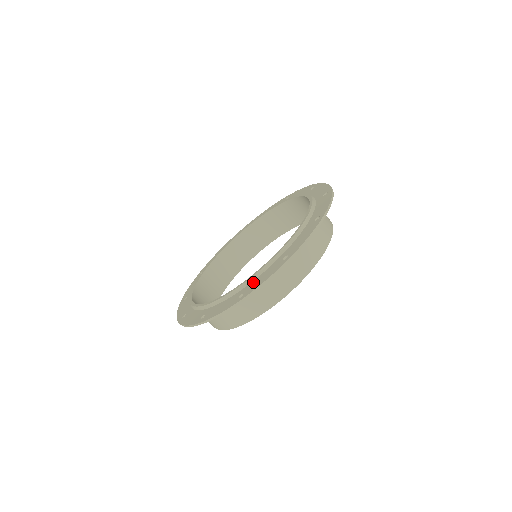
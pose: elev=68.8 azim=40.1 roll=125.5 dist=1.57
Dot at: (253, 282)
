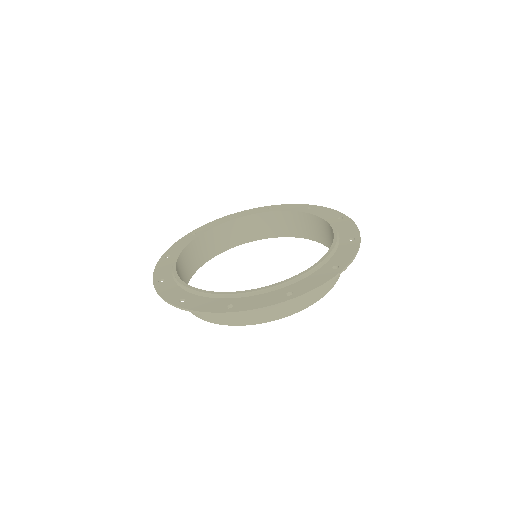
Dot at: (199, 298)
